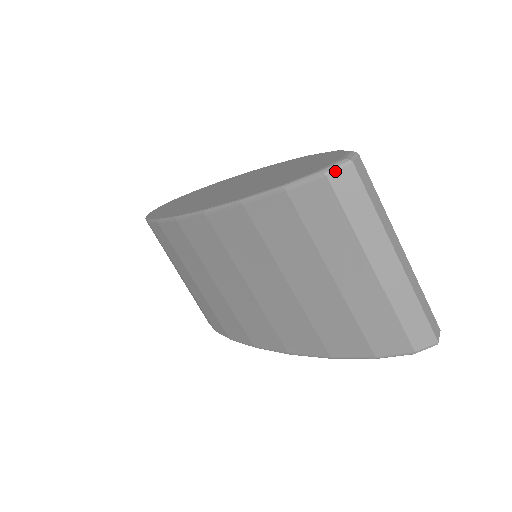
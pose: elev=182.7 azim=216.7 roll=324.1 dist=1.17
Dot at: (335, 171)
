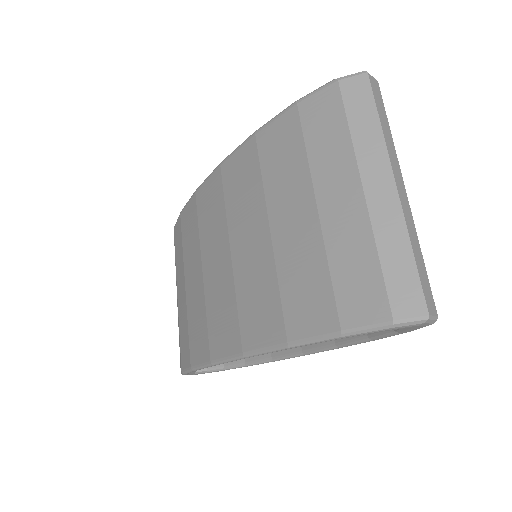
Dot at: (348, 77)
